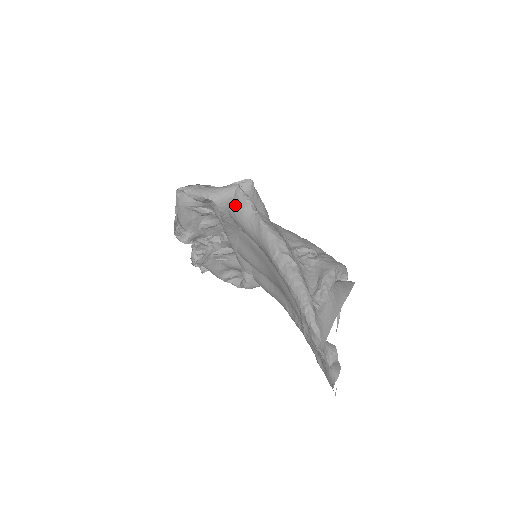
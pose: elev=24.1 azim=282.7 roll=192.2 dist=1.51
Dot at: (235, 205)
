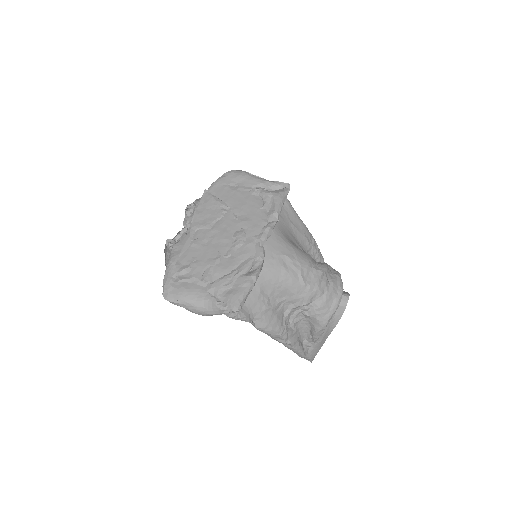
Dot at: occluded
